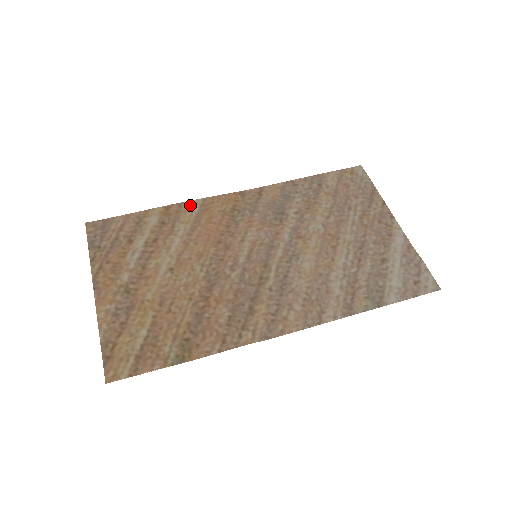
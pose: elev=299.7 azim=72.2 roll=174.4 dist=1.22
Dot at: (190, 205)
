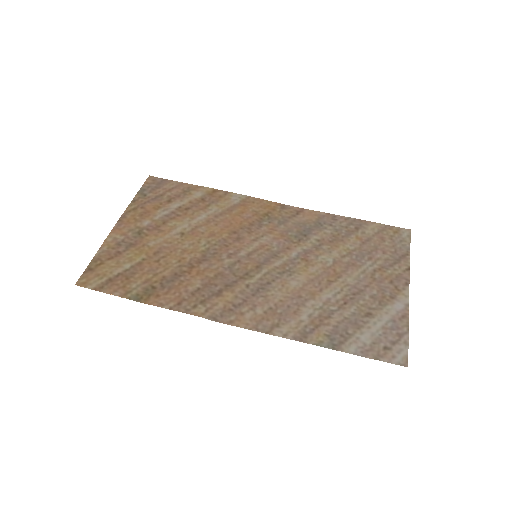
Dot at: (234, 196)
